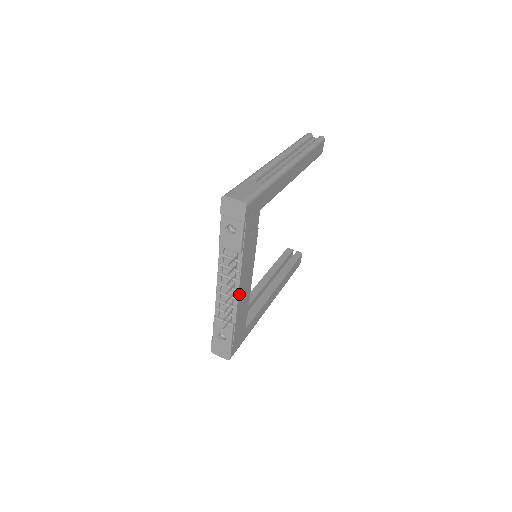
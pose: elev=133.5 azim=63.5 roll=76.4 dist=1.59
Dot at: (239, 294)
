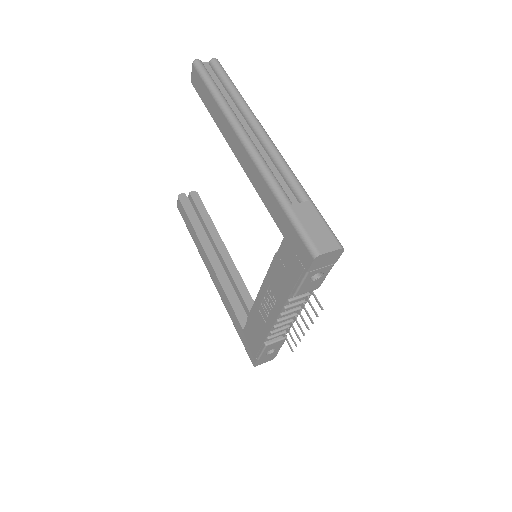
Dot at: occluded
